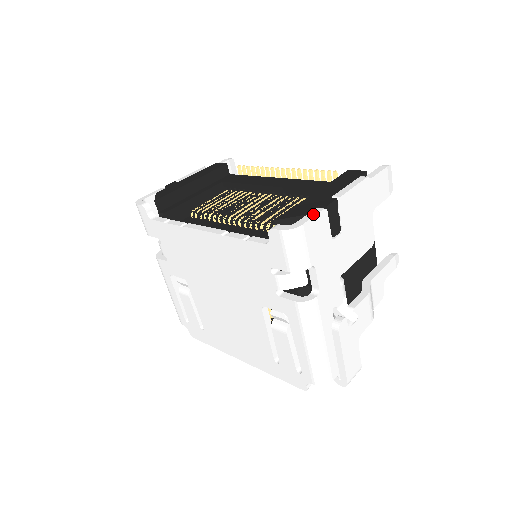
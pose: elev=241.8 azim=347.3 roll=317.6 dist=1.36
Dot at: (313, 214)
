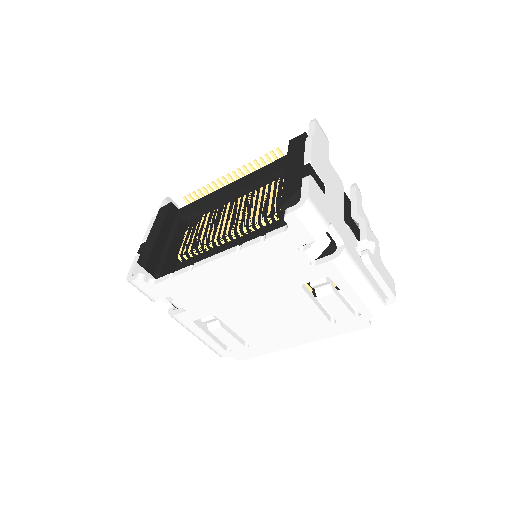
Dot at: (306, 184)
